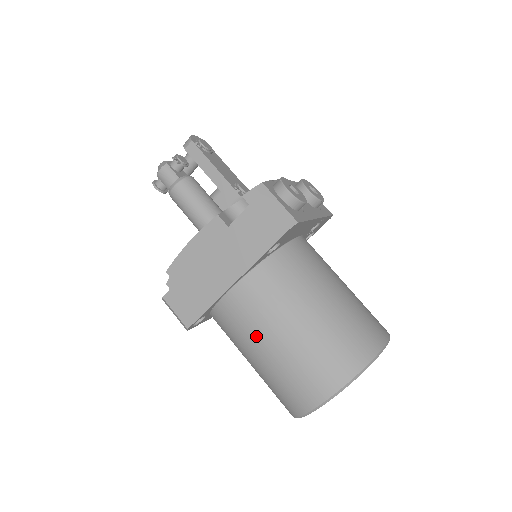
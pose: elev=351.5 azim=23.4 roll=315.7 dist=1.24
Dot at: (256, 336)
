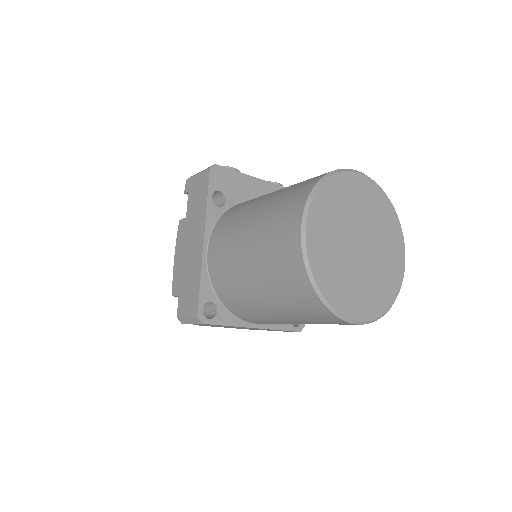
Dot at: (236, 258)
